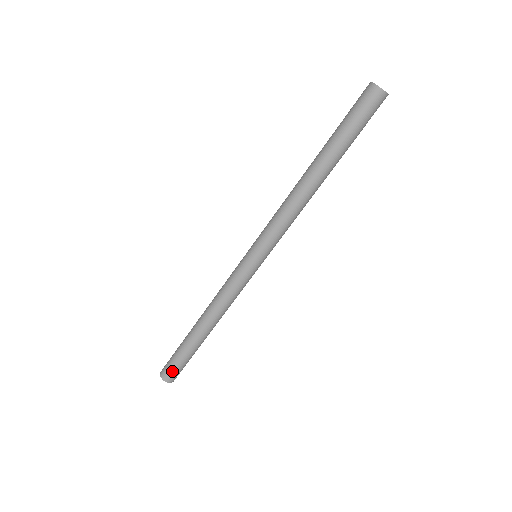
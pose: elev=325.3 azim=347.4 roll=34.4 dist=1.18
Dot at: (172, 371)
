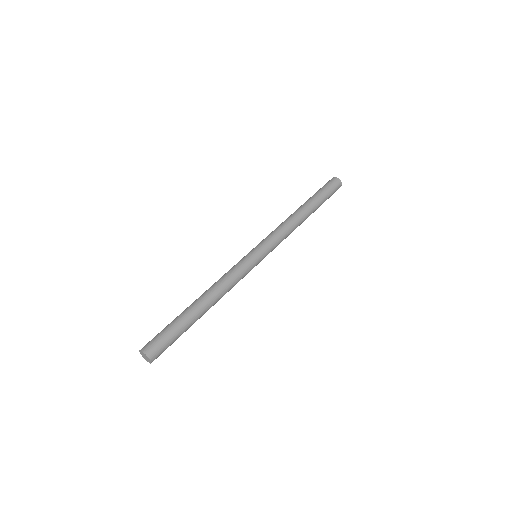
Dot at: (162, 348)
